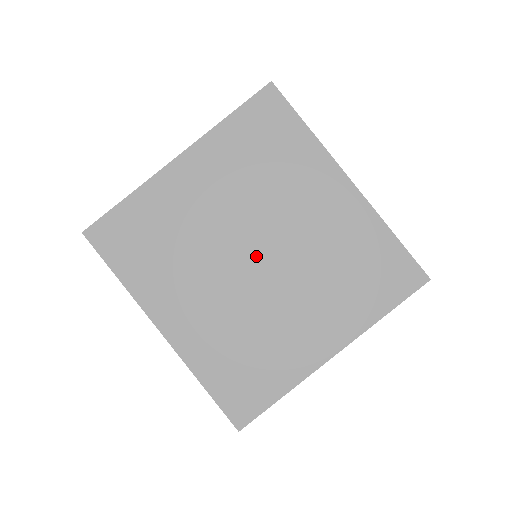
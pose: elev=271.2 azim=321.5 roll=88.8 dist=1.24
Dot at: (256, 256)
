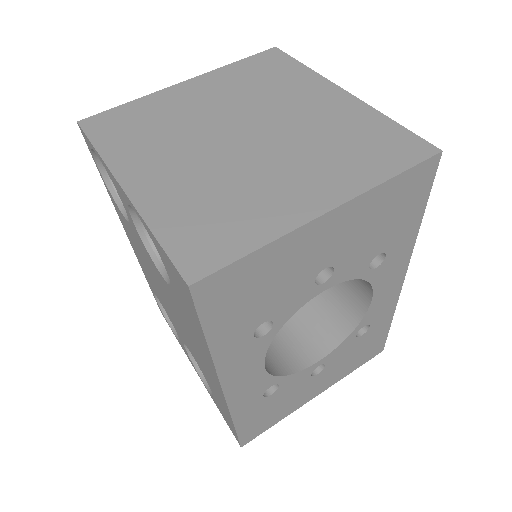
Dot at: (244, 135)
